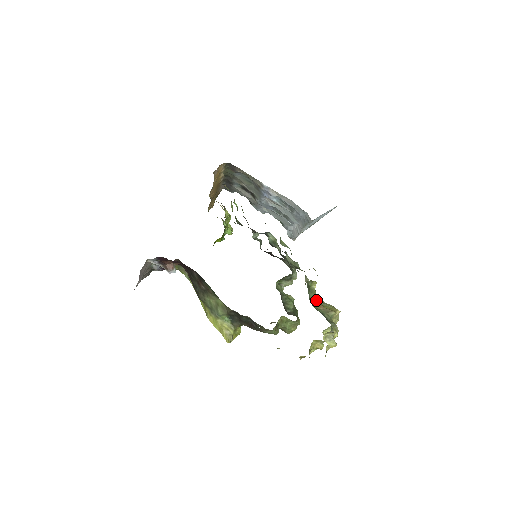
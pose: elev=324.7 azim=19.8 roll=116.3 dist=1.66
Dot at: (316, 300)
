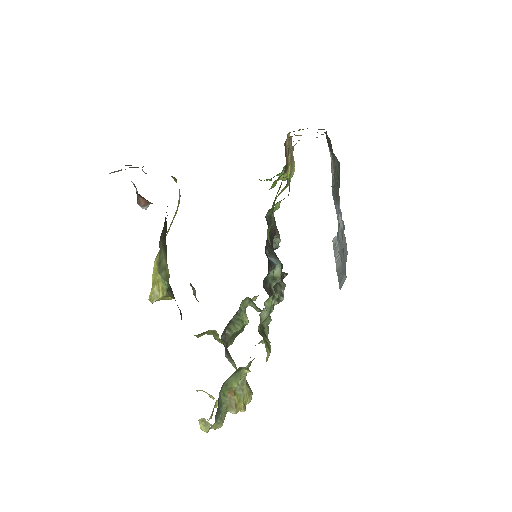
Dot at: (232, 385)
